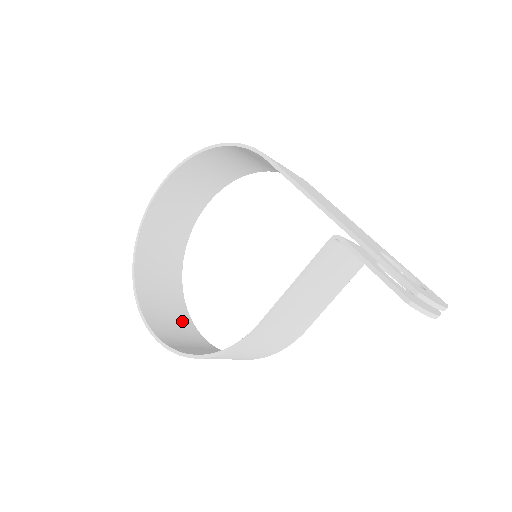
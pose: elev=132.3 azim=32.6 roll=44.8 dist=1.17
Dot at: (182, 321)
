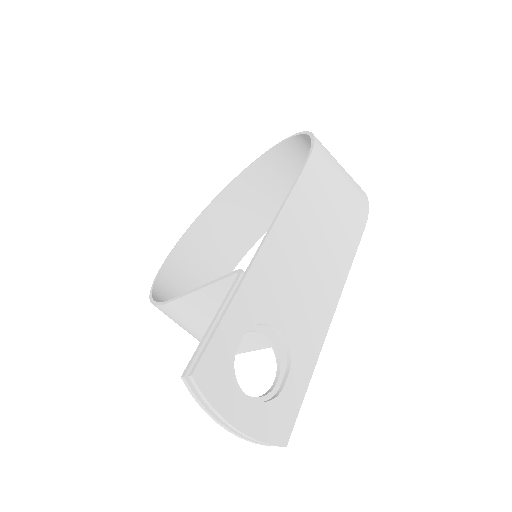
Dot at: (214, 273)
